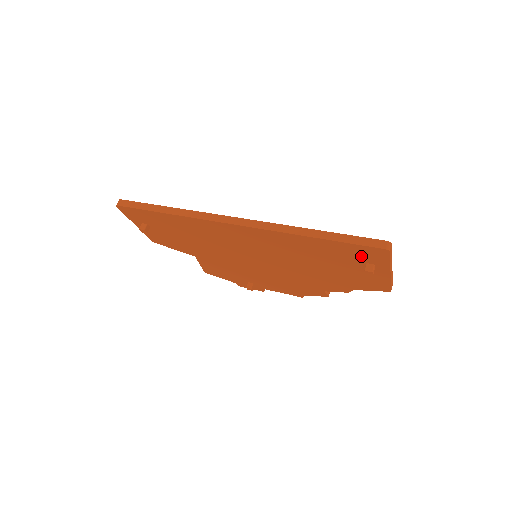
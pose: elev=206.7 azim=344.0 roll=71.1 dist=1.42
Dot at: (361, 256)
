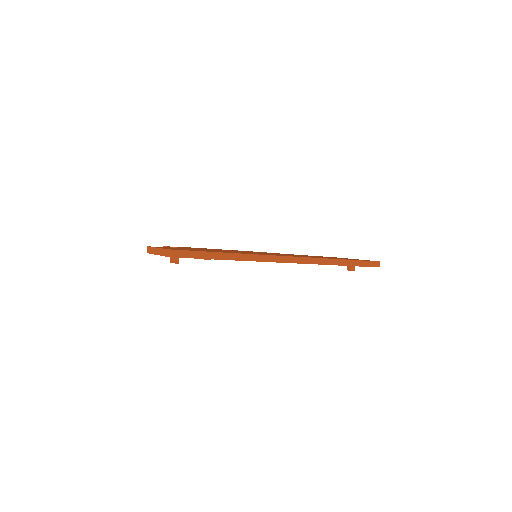
Dot at: occluded
